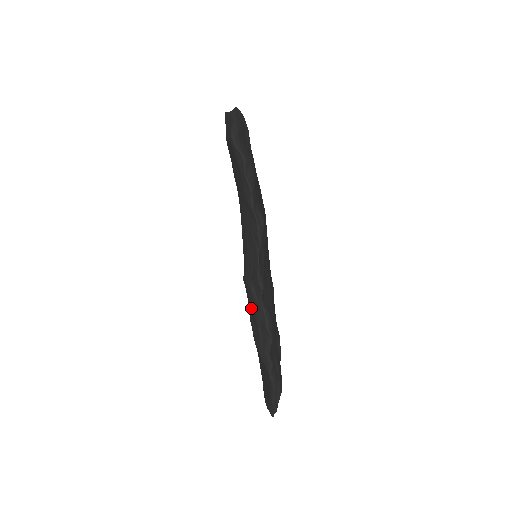
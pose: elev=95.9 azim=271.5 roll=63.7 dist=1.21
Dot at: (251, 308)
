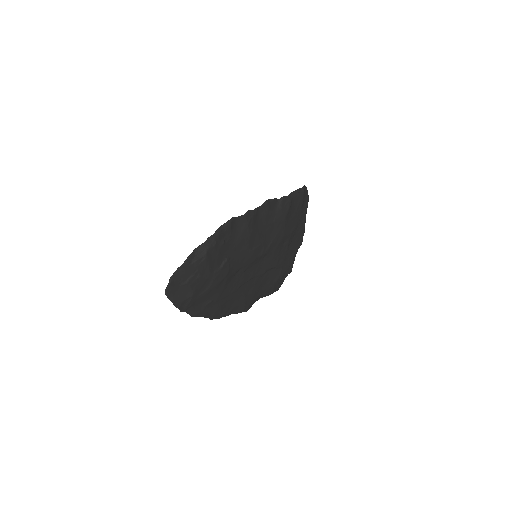
Dot at: occluded
